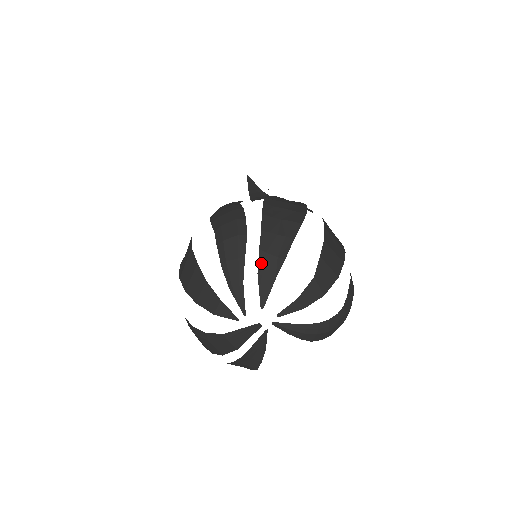
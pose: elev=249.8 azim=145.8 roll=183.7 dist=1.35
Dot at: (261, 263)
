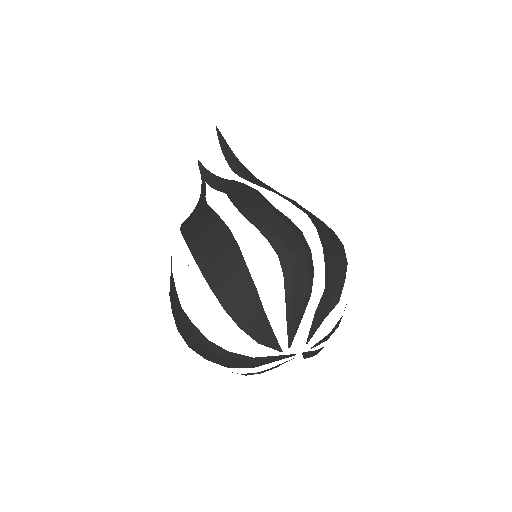
Dot at: (321, 303)
